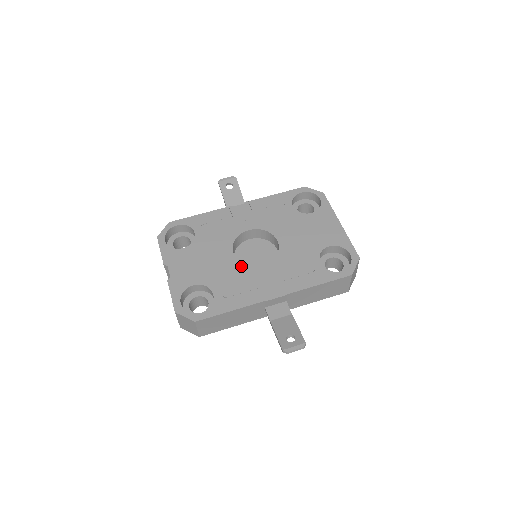
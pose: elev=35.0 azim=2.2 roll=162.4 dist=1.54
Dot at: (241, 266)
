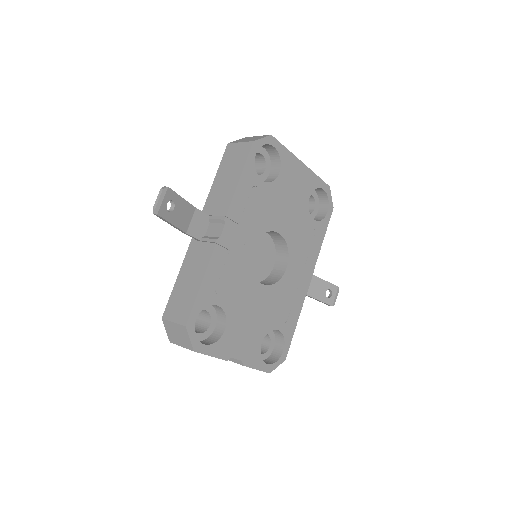
Dot at: (276, 287)
